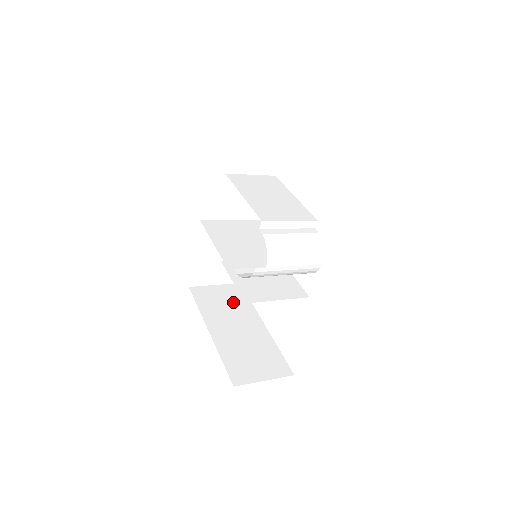
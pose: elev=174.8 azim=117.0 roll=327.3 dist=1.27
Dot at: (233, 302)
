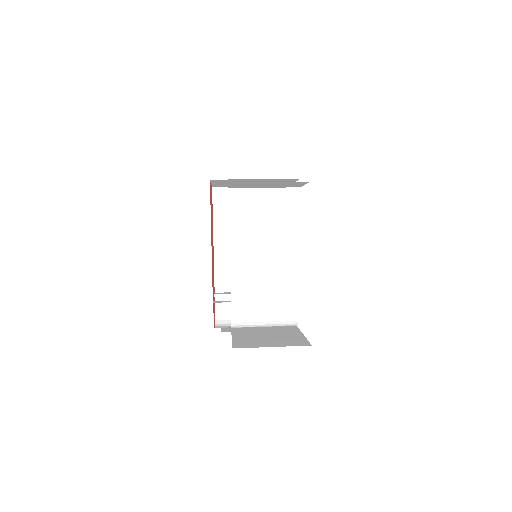
Dot at: occluded
